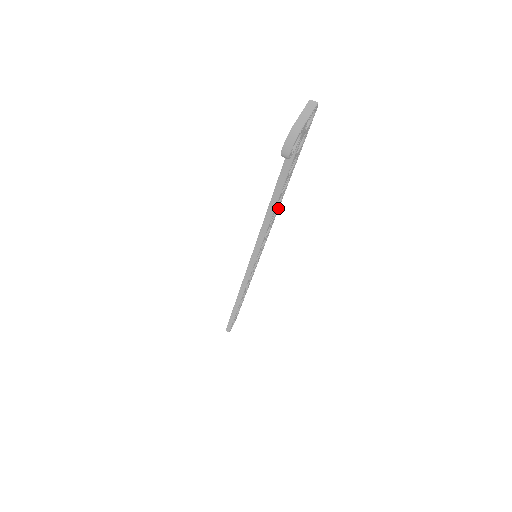
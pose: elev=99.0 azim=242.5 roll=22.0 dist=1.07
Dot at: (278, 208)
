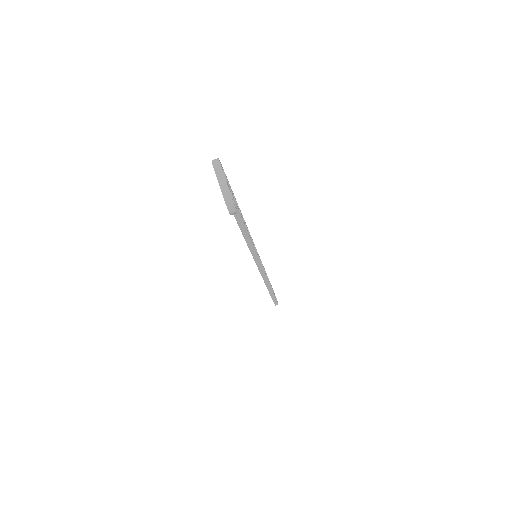
Dot at: occluded
